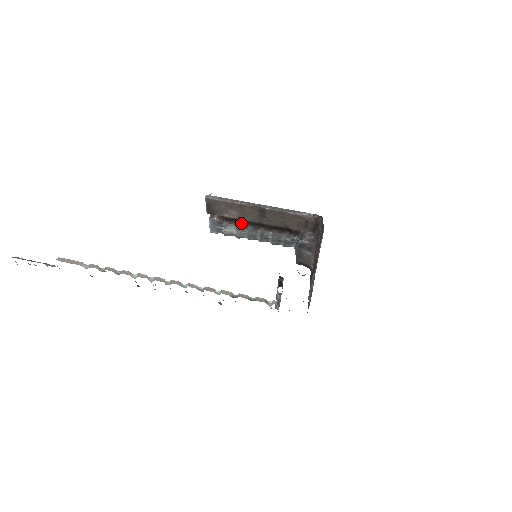
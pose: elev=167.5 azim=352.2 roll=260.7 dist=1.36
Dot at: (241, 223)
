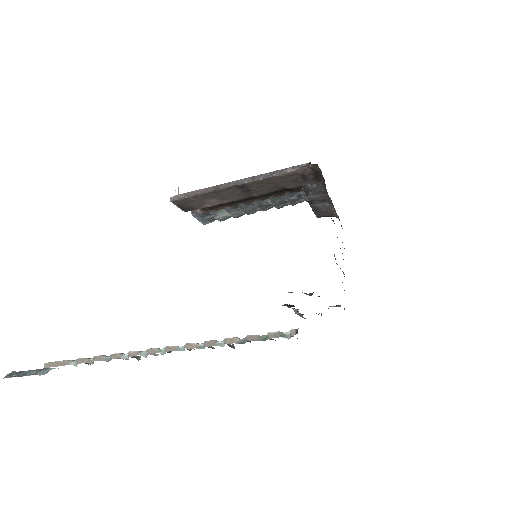
Dot at: (229, 205)
